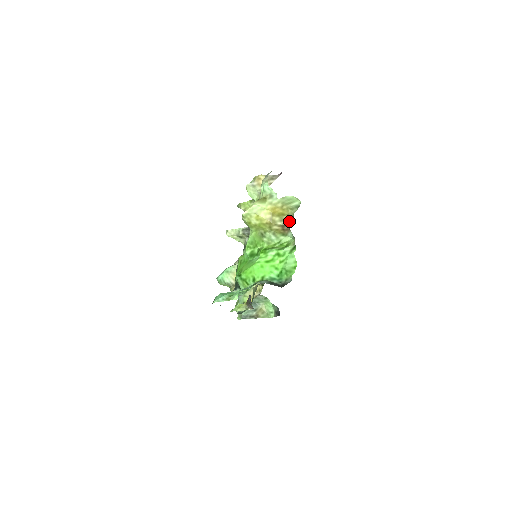
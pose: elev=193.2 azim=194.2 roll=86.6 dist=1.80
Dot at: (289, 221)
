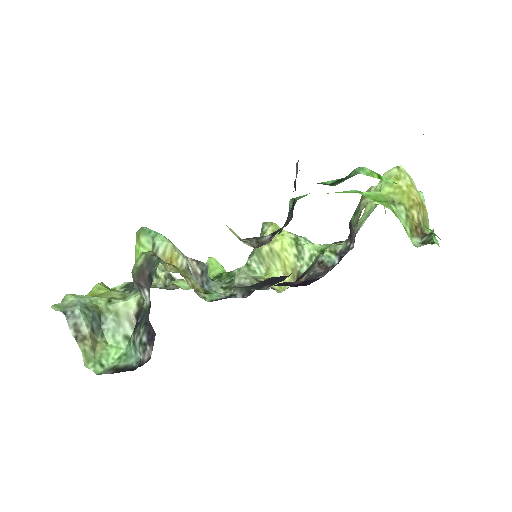
Dot at: occluded
